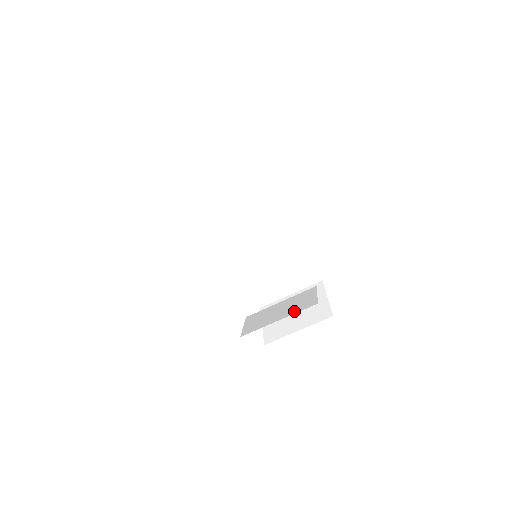
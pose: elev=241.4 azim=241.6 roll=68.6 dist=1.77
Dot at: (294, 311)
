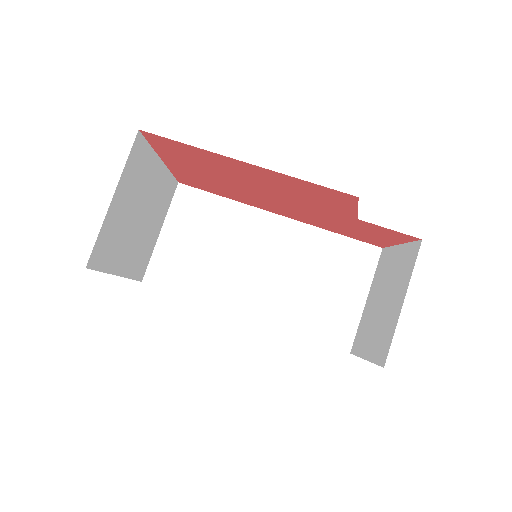
Dot at: occluded
